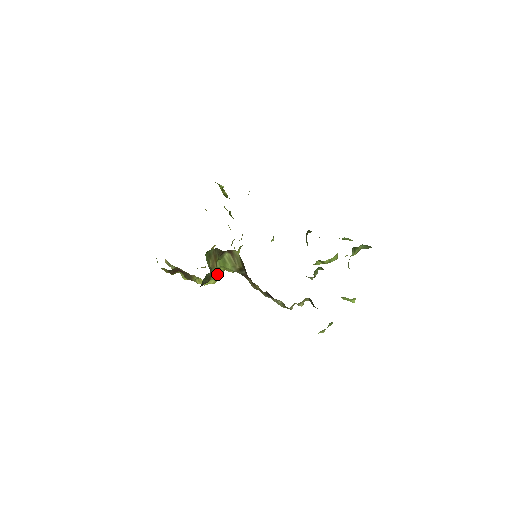
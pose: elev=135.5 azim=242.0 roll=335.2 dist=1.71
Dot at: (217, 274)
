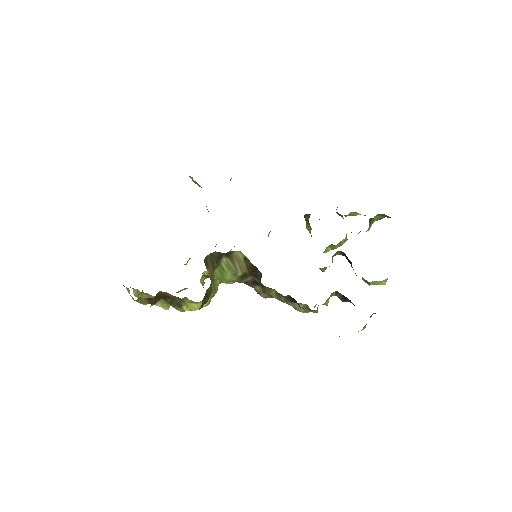
Dot at: (214, 290)
